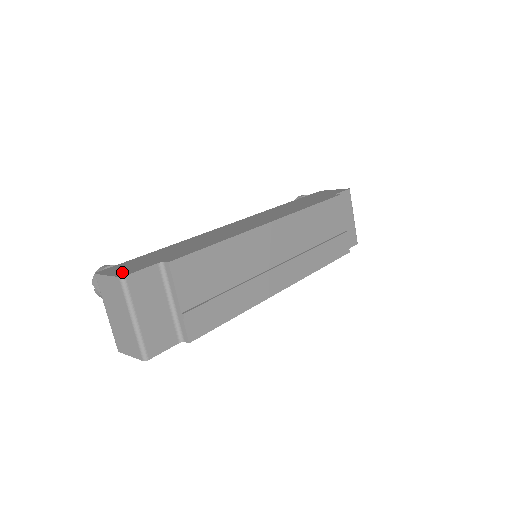
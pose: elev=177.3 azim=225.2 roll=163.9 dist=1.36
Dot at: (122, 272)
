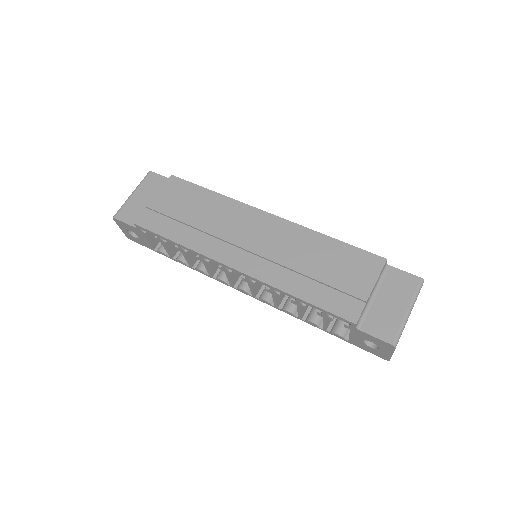
Dot at: occluded
